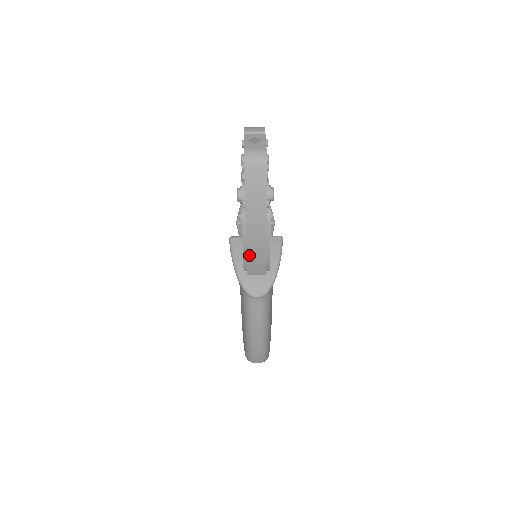
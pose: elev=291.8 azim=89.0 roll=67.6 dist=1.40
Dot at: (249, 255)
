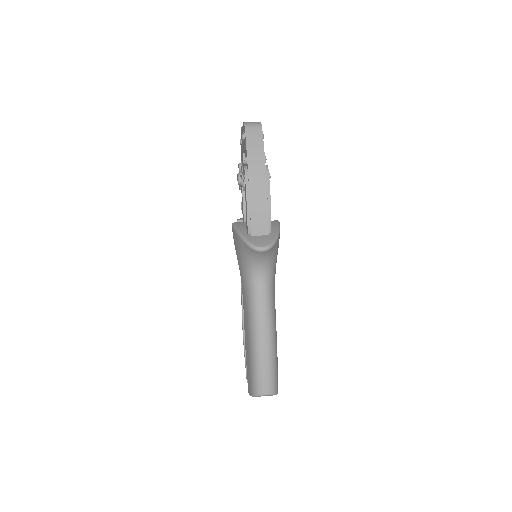
Dot at: (252, 208)
